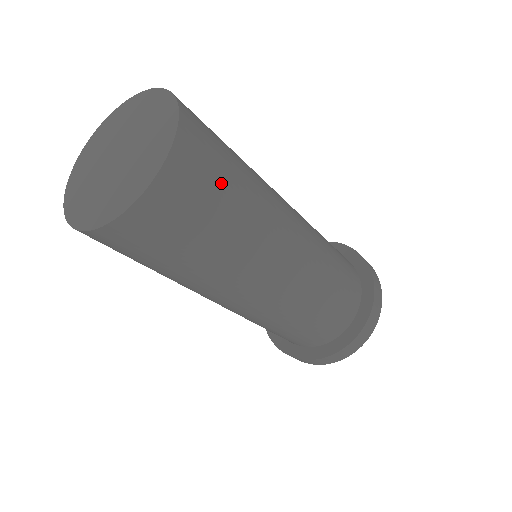
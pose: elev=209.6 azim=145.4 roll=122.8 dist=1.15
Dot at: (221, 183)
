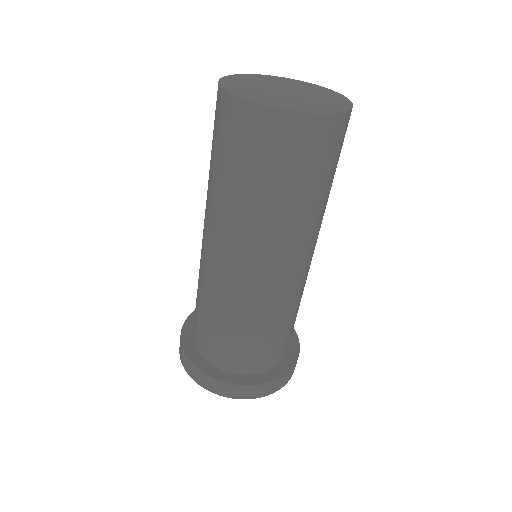
Dot at: (298, 172)
